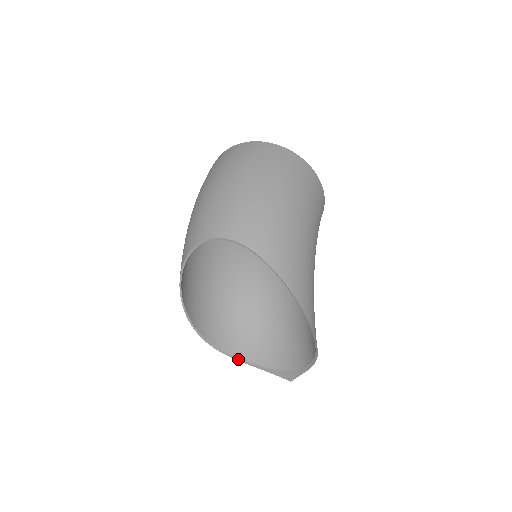
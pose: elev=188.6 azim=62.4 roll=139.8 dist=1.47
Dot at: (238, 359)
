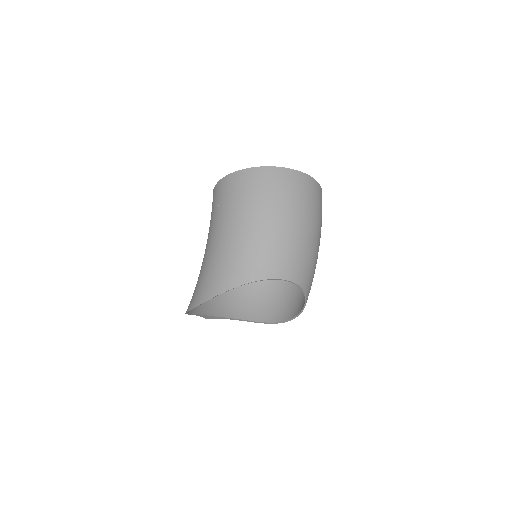
Dot at: occluded
